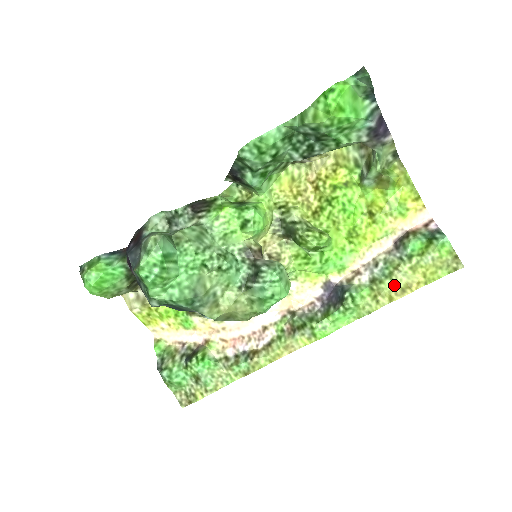
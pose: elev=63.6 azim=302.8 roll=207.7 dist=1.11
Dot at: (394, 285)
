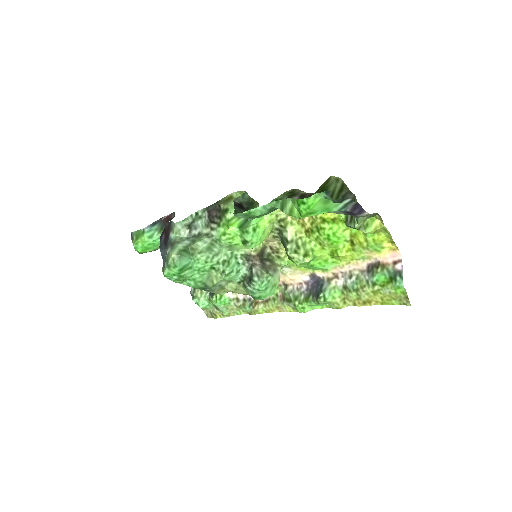
Dot at: (358, 297)
